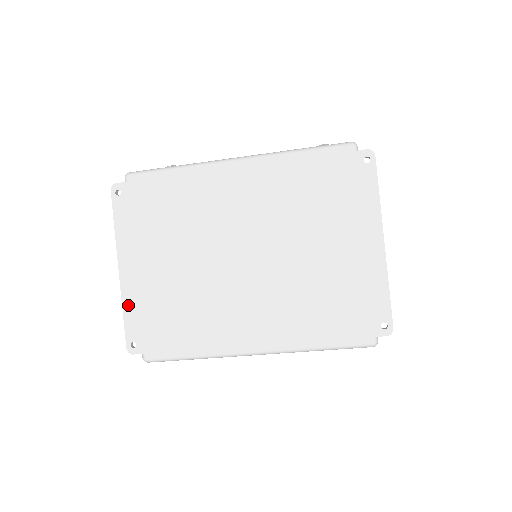
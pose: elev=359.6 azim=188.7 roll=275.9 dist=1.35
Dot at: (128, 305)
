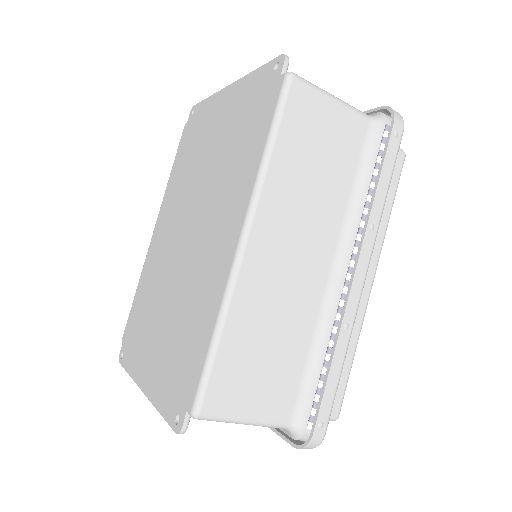
Dot at: (158, 400)
